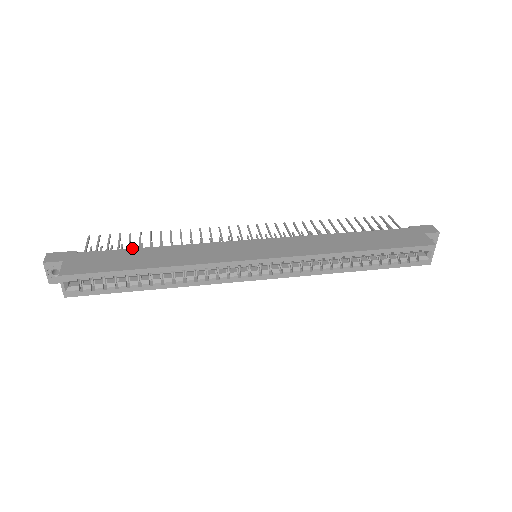
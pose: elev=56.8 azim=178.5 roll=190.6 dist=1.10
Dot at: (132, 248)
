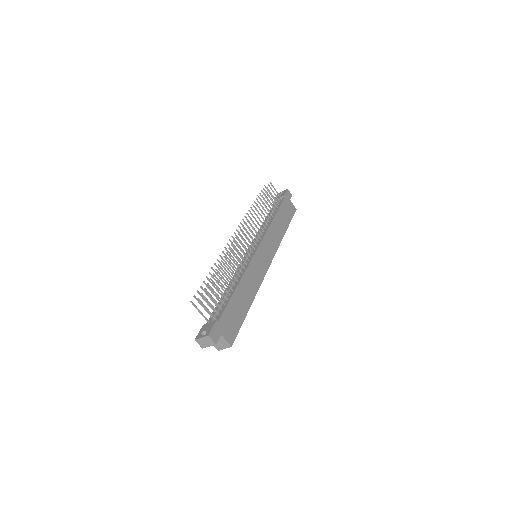
Dot at: (232, 296)
